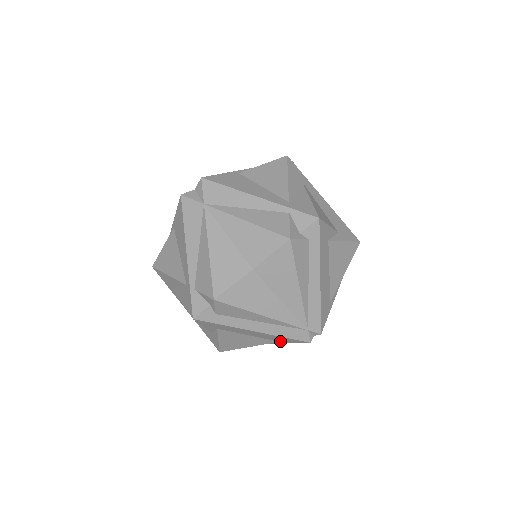
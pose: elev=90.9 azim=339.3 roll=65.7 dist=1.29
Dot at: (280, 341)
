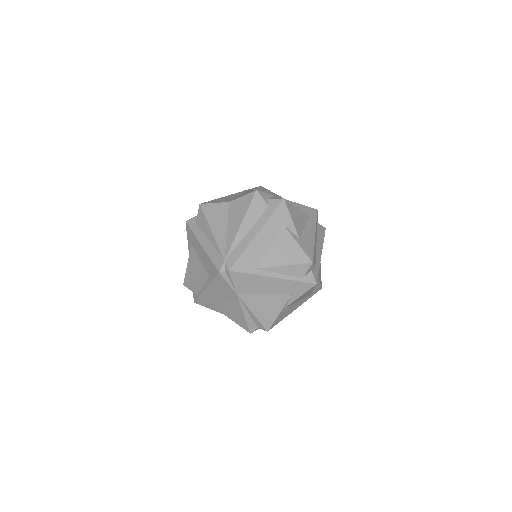
Dot at: (210, 275)
